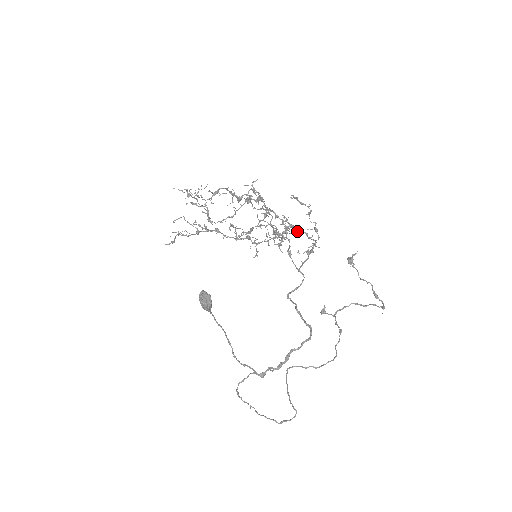
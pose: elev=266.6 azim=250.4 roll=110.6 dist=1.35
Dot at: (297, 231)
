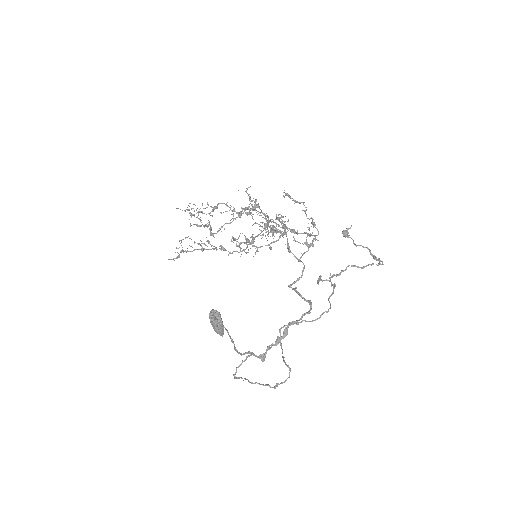
Dot at: (298, 233)
